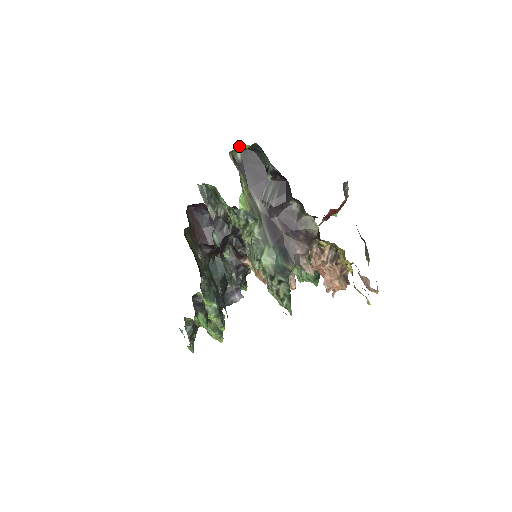
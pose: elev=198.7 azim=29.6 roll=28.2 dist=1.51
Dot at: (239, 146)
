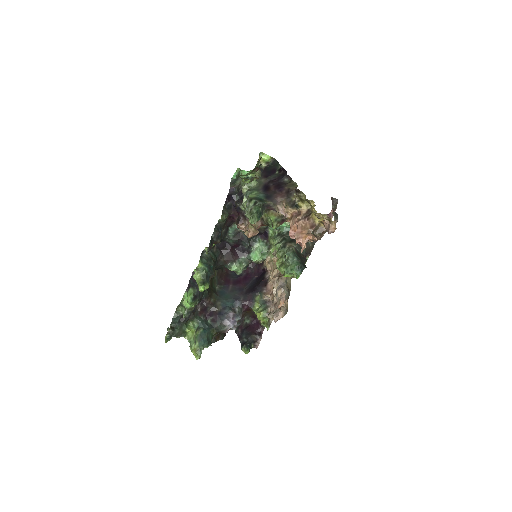
Dot at: (263, 155)
